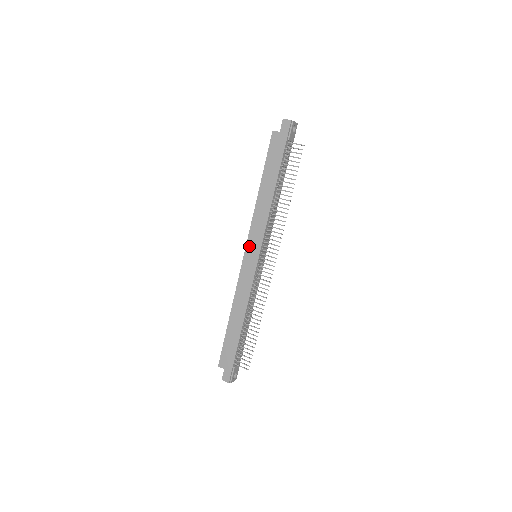
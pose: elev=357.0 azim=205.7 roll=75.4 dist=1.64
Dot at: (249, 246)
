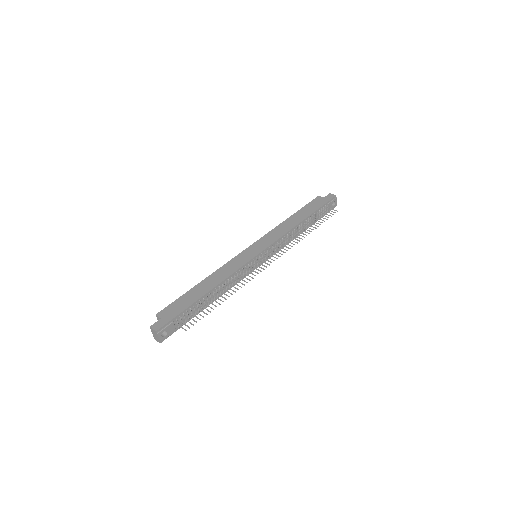
Dot at: (257, 244)
